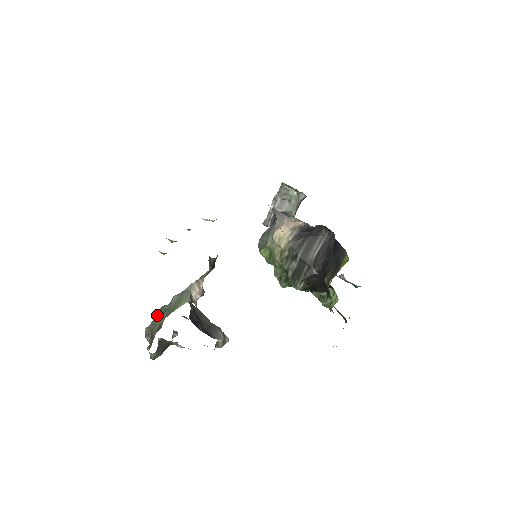
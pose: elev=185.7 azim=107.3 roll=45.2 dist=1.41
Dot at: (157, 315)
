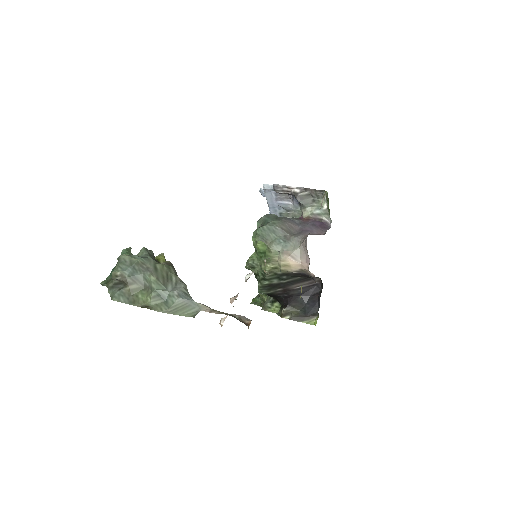
Dot at: (136, 261)
